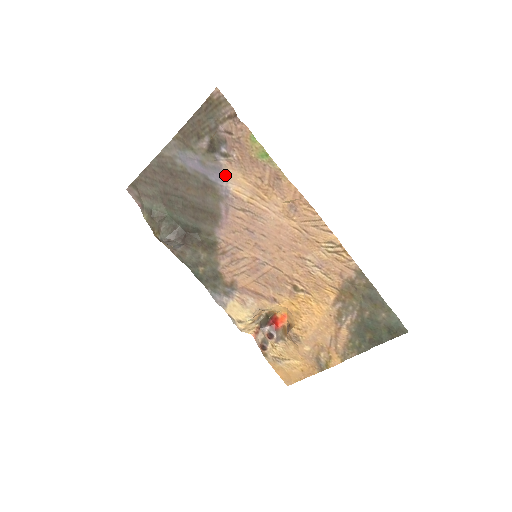
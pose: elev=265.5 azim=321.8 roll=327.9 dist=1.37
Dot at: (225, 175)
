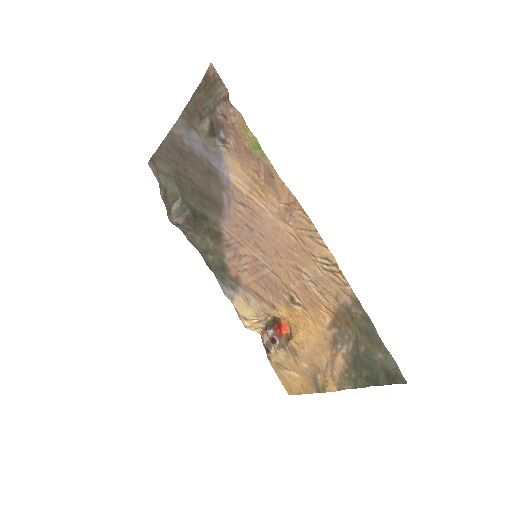
Dot at: (225, 163)
